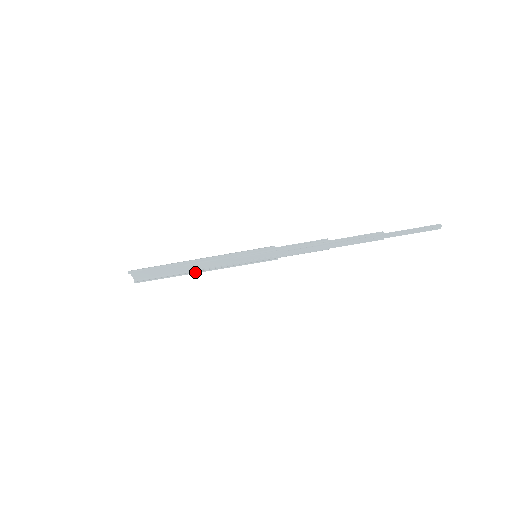
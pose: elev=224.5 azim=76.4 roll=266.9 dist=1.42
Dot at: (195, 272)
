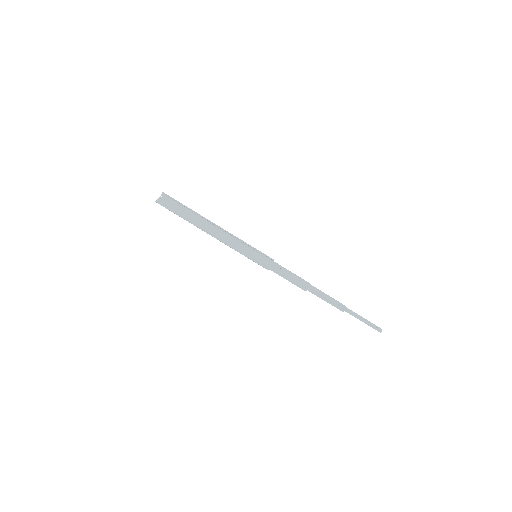
Dot at: (206, 230)
